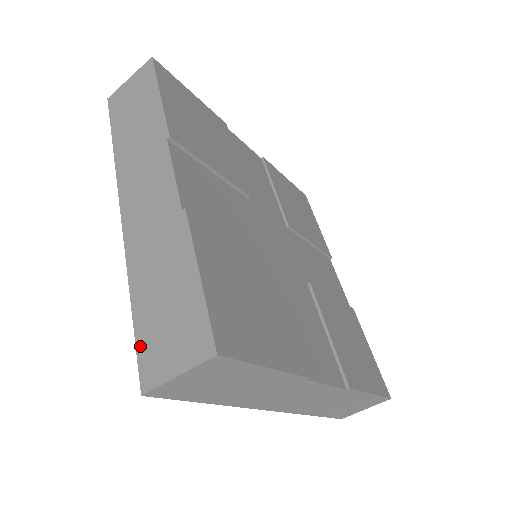
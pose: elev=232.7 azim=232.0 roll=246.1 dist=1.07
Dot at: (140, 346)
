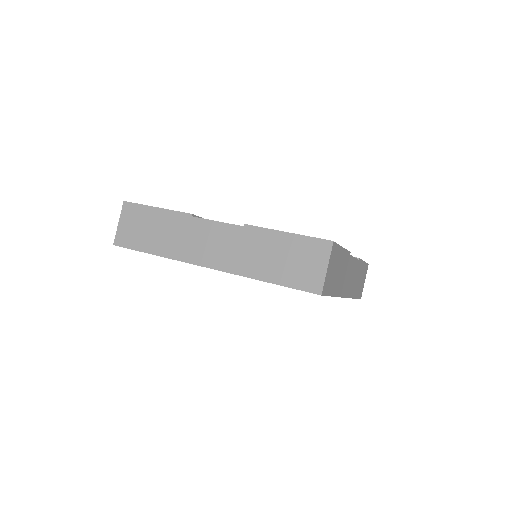
Dot at: (295, 285)
